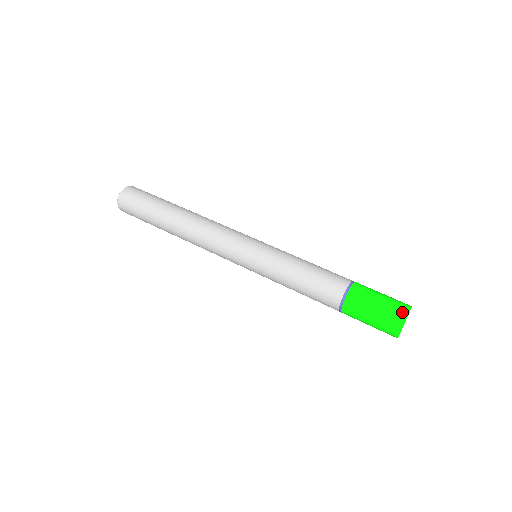
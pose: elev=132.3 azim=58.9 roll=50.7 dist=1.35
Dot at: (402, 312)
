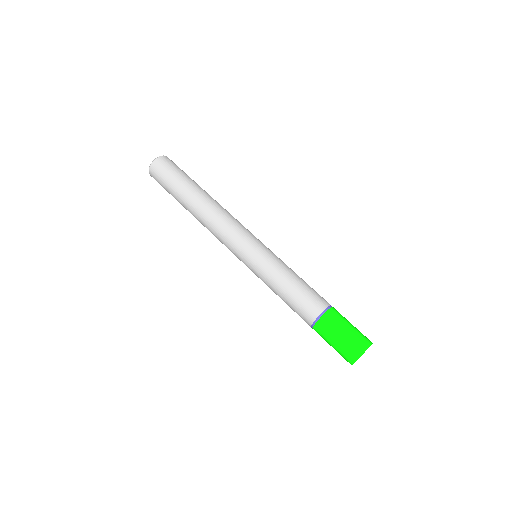
Dot at: (358, 351)
